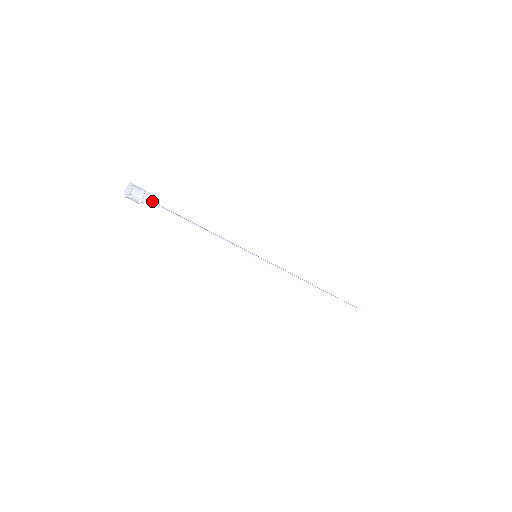
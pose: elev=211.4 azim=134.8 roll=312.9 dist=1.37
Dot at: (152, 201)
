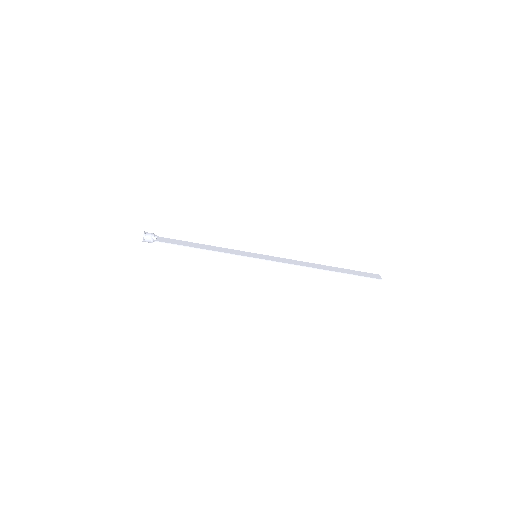
Dot at: (164, 238)
